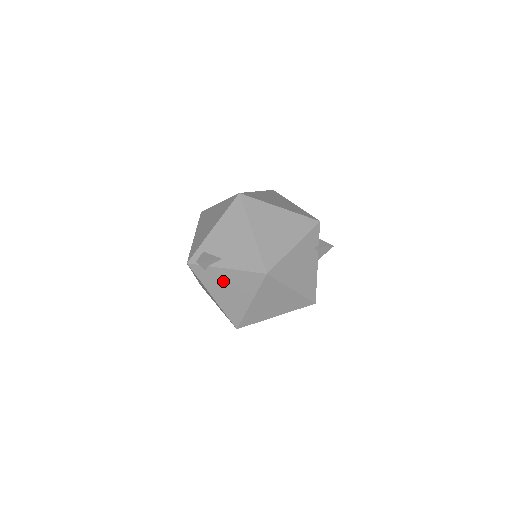
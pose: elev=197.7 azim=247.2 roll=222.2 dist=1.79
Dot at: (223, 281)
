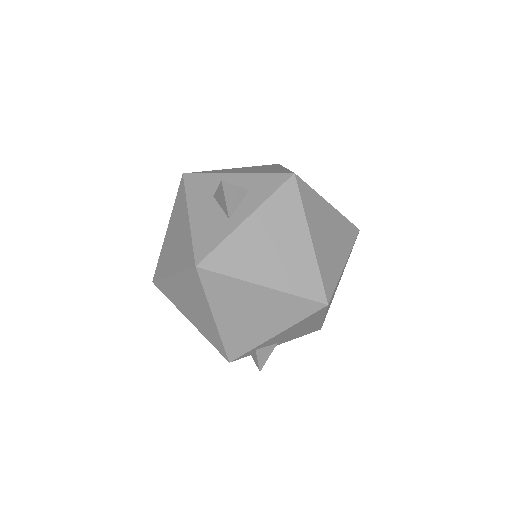
Dot at: occluded
